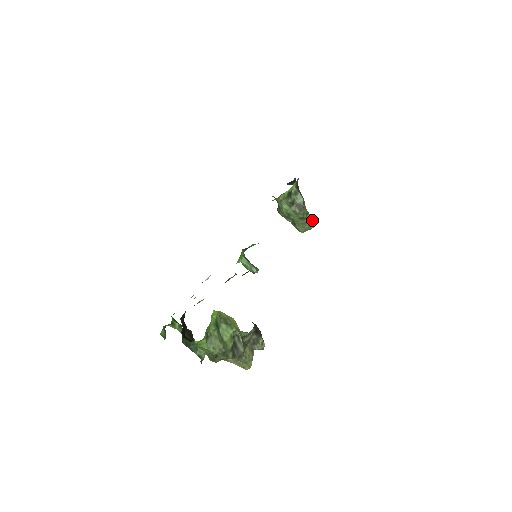
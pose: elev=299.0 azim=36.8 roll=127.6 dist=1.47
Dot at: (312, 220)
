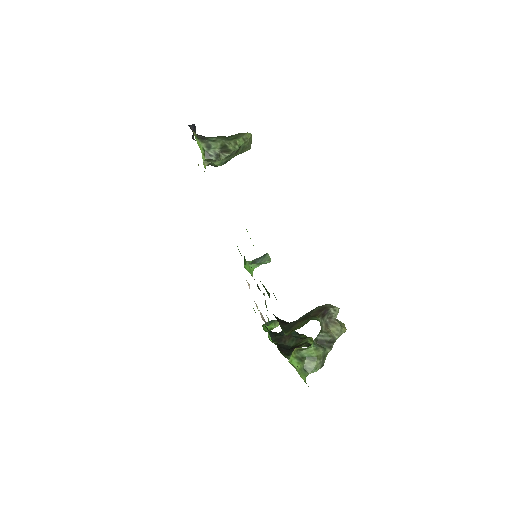
Dot at: (244, 138)
